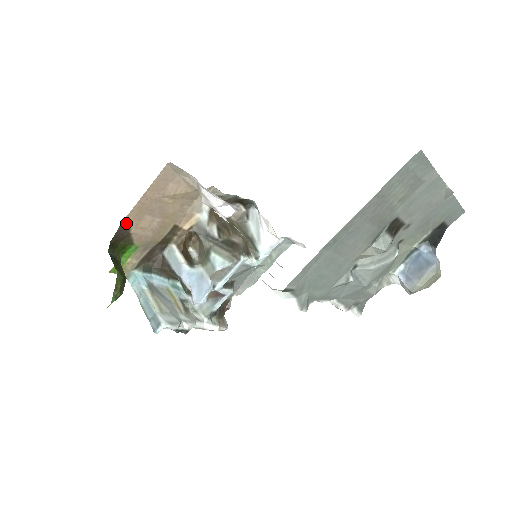
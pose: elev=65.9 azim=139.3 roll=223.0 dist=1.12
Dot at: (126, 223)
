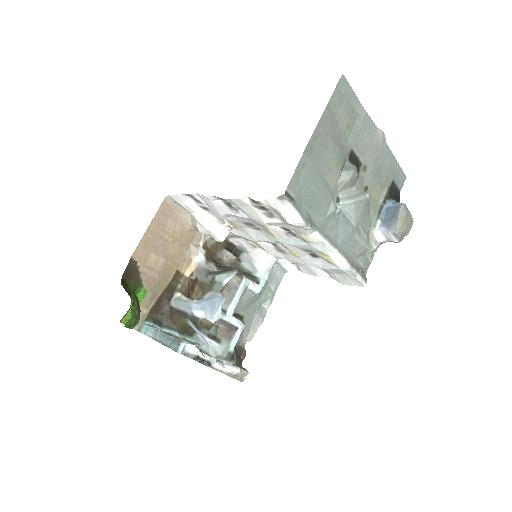
Dot at: (135, 259)
